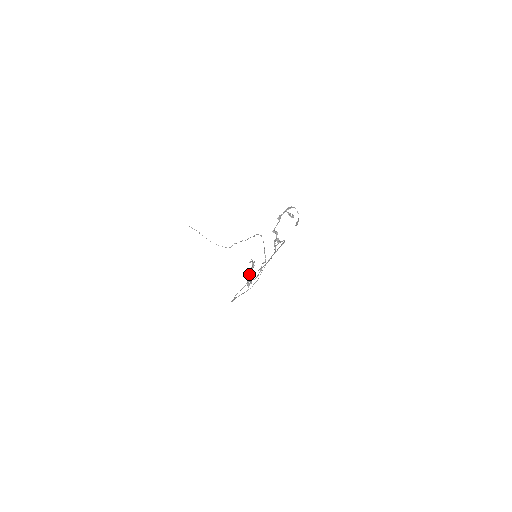
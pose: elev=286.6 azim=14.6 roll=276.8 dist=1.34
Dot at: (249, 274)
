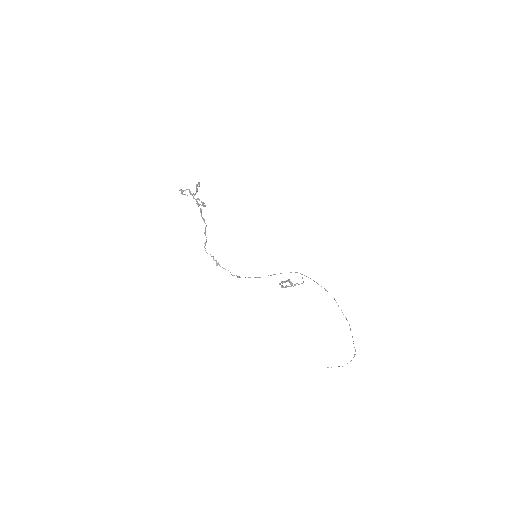
Dot at: (281, 282)
